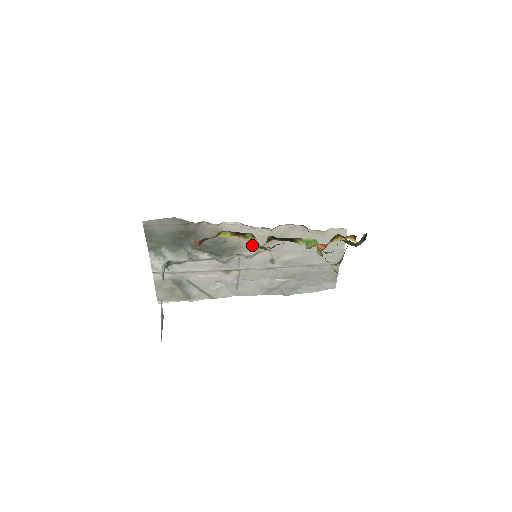
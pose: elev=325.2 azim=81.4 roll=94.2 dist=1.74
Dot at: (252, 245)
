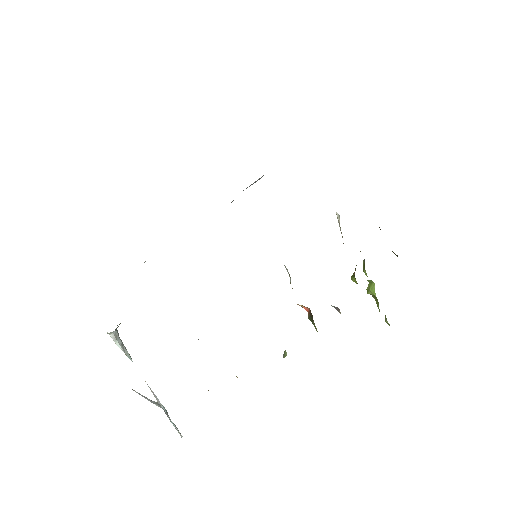
Dot at: occluded
